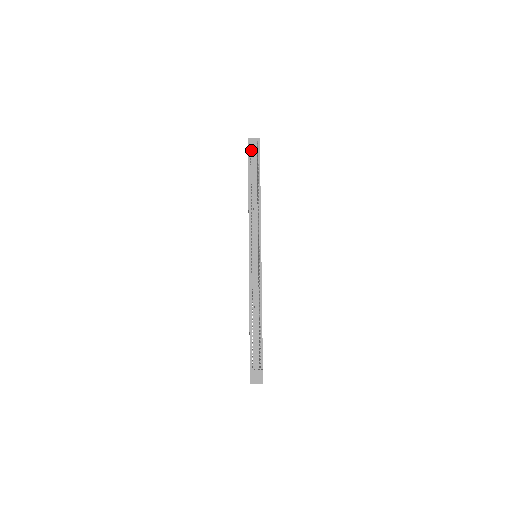
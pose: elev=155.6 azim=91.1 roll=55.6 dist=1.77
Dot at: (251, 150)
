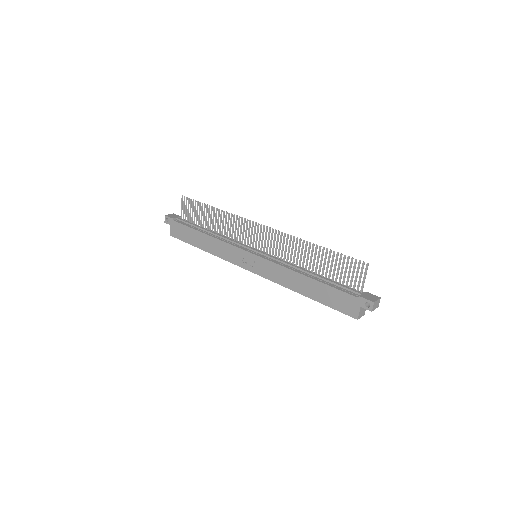
Dot at: (175, 219)
